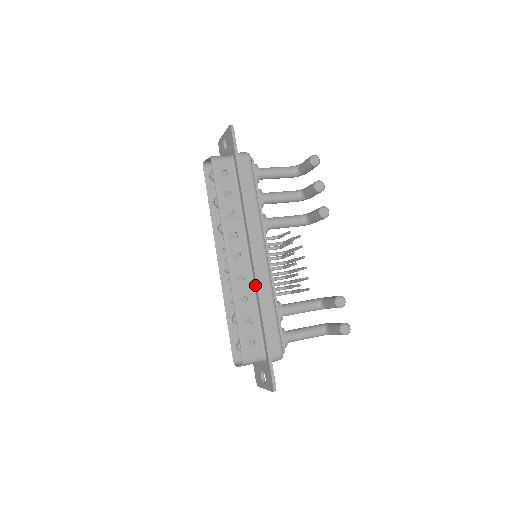
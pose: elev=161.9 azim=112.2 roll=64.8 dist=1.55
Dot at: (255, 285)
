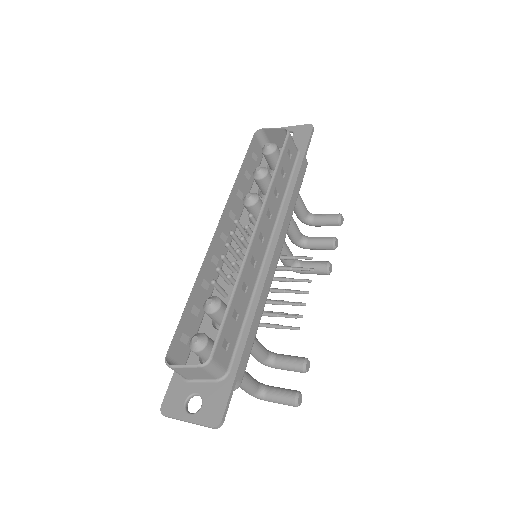
Dot at: (261, 281)
